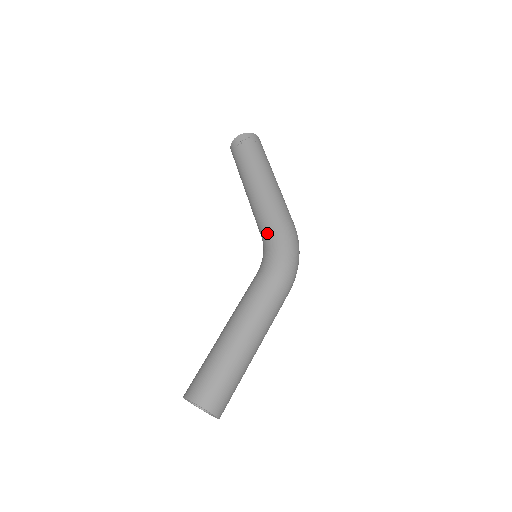
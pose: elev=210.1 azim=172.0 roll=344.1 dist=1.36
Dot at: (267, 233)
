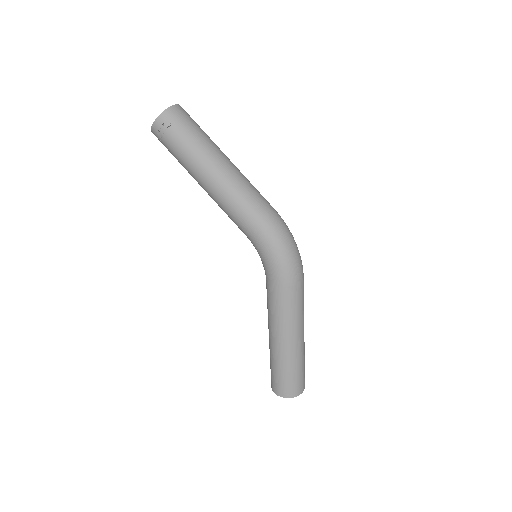
Dot at: (251, 242)
